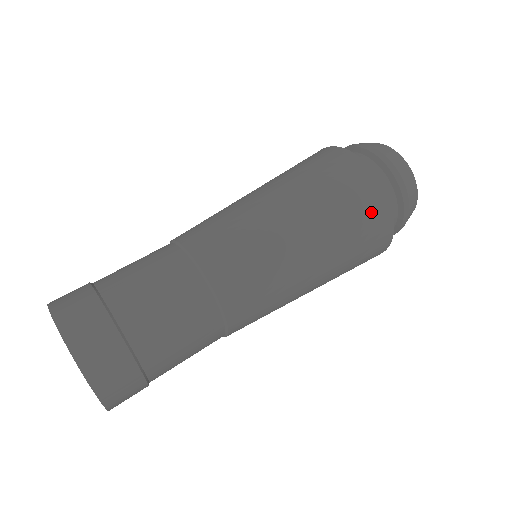
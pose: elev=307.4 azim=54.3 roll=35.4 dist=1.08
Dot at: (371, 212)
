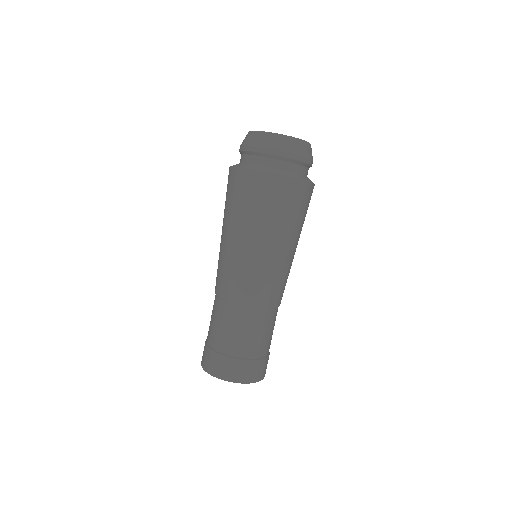
Dot at: (290, 195)
